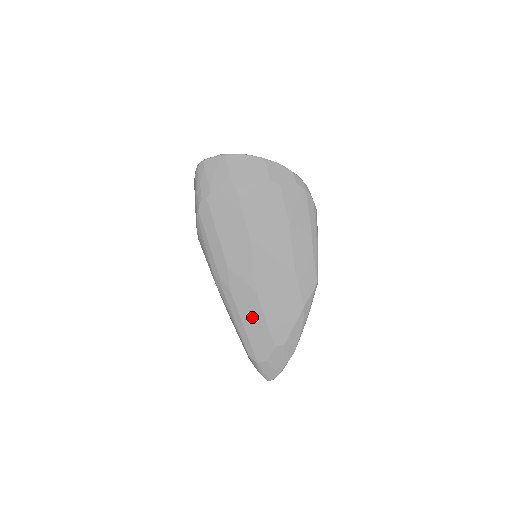
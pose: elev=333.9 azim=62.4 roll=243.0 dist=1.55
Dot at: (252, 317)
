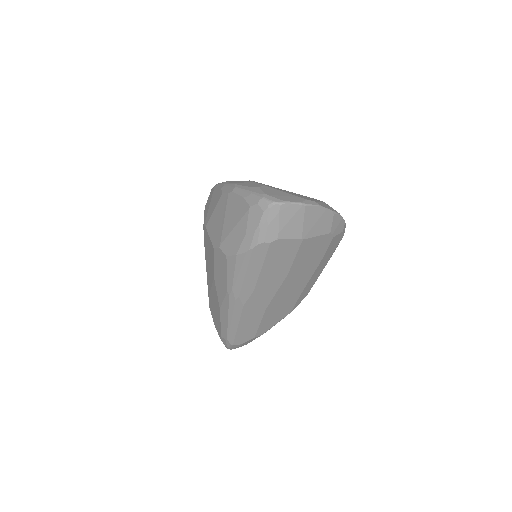
Dot at: (250, 322)
